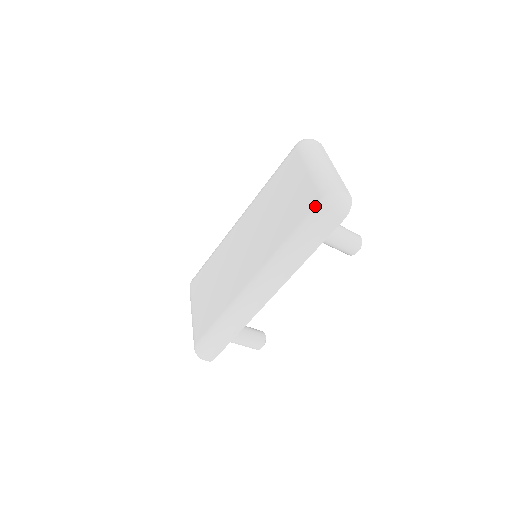
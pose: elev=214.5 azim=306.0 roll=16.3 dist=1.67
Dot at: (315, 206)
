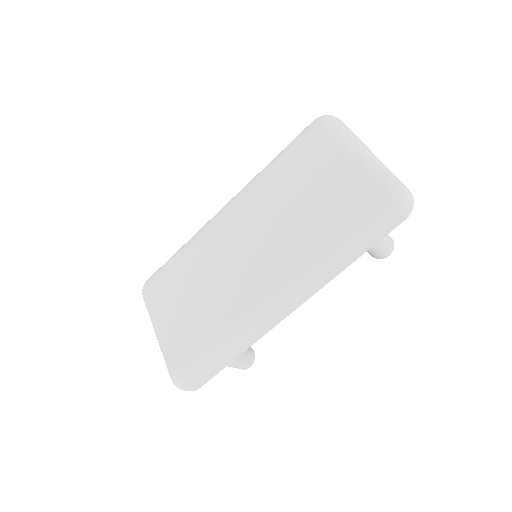
Dot at: (374, 202)
